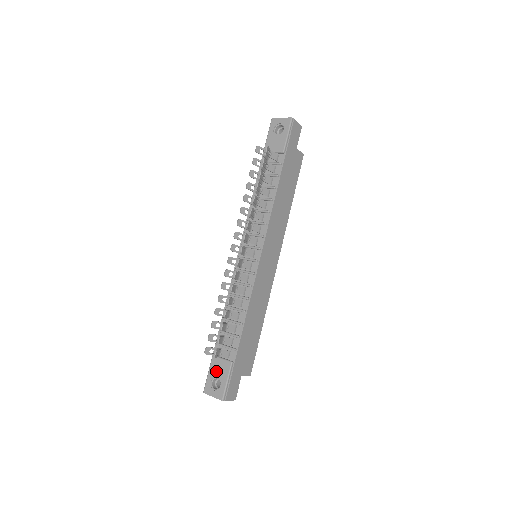
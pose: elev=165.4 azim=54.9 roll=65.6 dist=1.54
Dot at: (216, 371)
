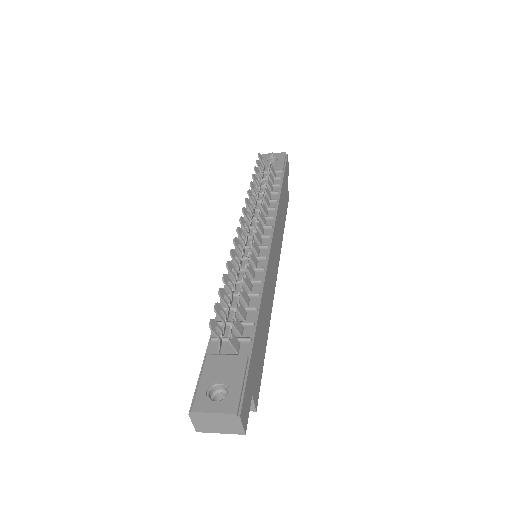
Dot at: (217, 373)
